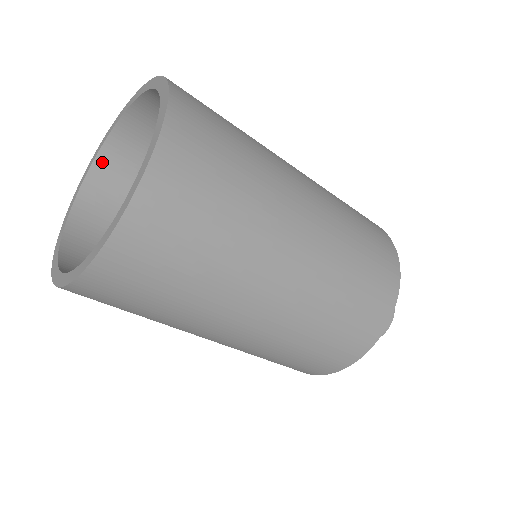
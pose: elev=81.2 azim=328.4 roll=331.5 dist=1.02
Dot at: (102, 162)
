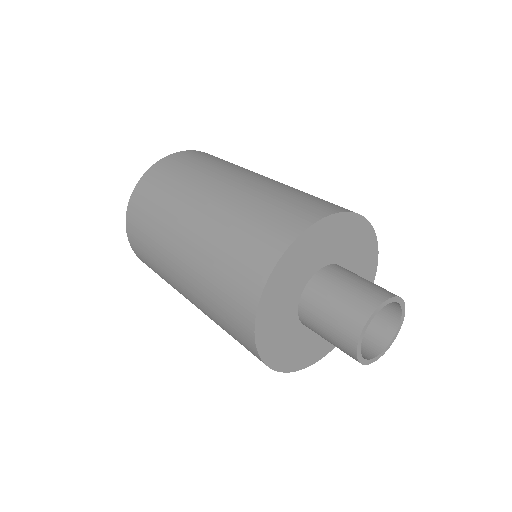
Dot at: occluded
